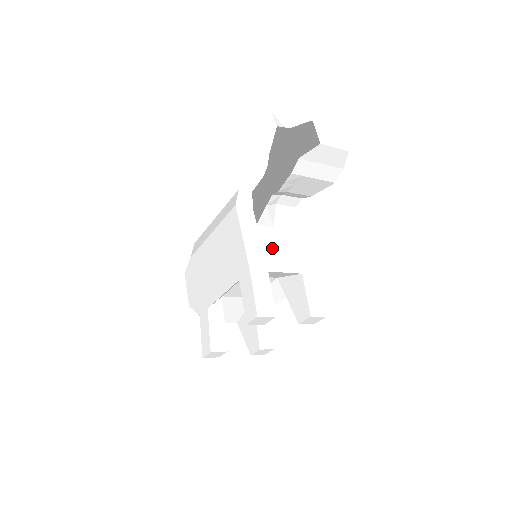
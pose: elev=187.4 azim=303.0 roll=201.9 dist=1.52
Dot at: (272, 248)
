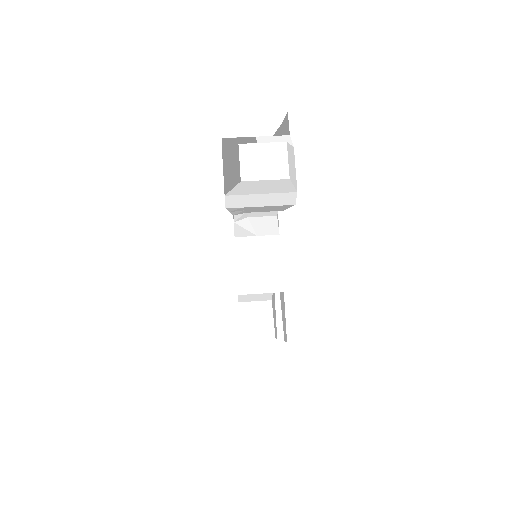
Dot at: (249, 265)
